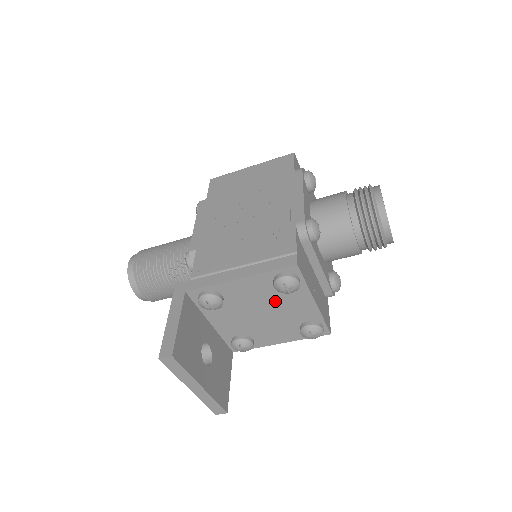
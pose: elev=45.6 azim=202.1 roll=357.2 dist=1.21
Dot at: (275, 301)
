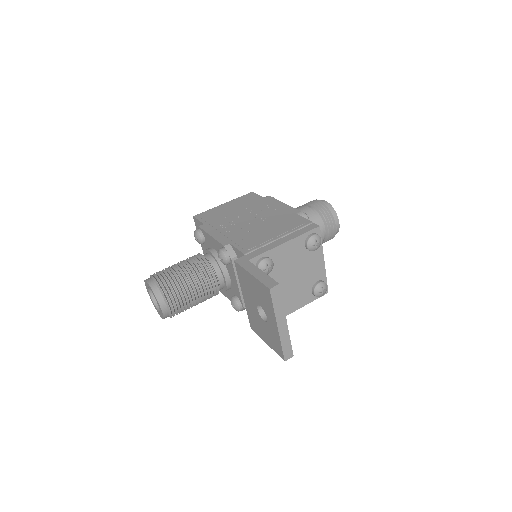
Dot at: (302, 263)
